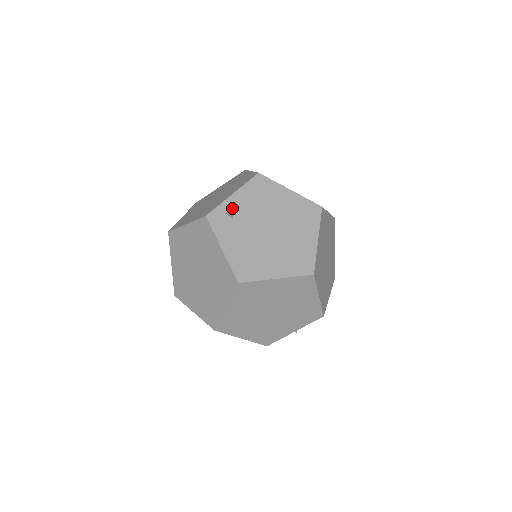
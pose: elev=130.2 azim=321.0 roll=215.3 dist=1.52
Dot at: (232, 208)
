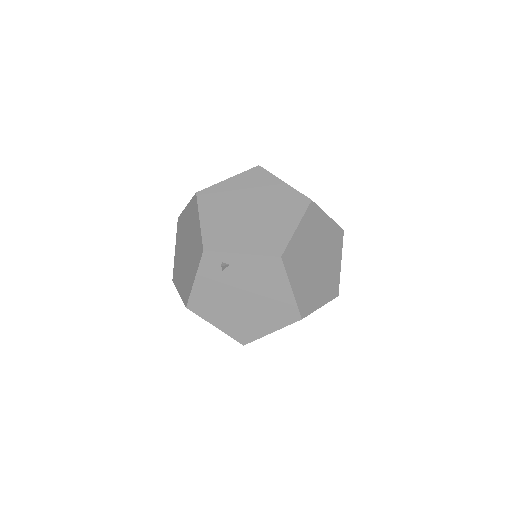
Dot at: (230, 263)
